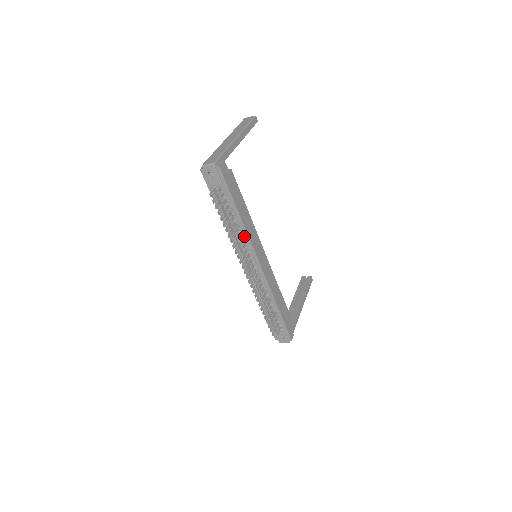
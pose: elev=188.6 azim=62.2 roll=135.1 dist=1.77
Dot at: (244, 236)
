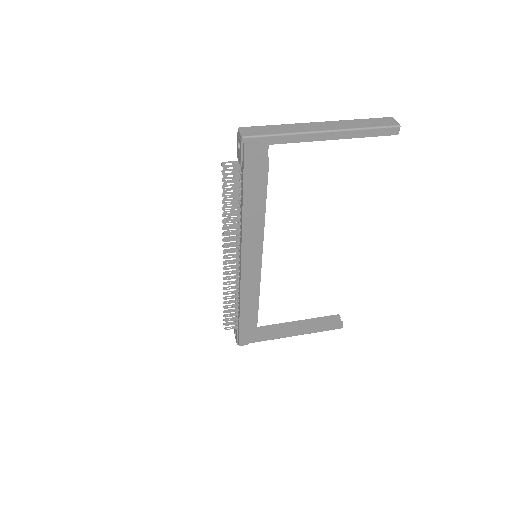
Dot at: (240, 230)
